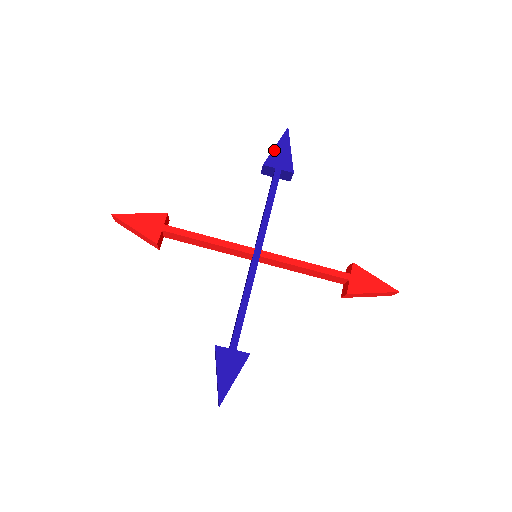
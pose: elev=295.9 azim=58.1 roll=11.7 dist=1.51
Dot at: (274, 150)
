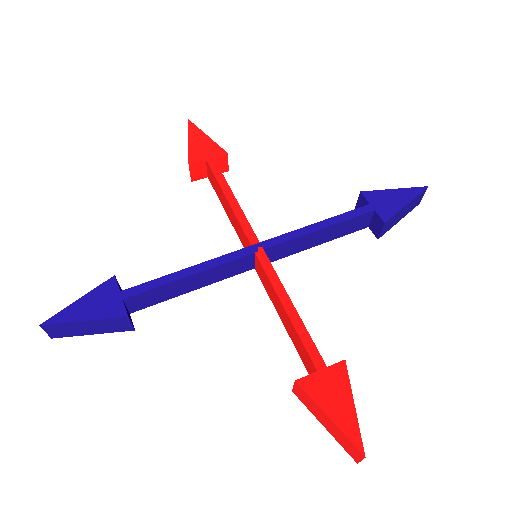
Dot at: (388, 190)
